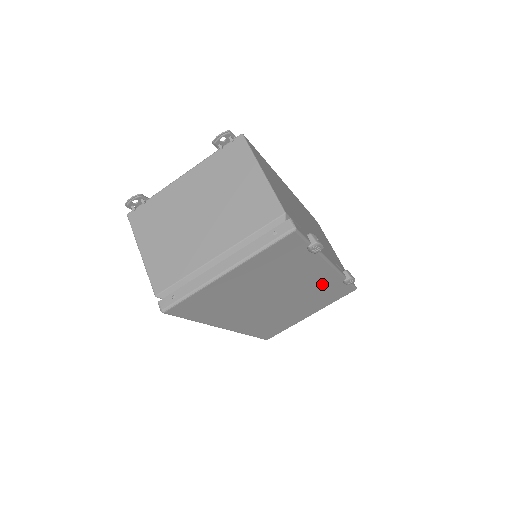
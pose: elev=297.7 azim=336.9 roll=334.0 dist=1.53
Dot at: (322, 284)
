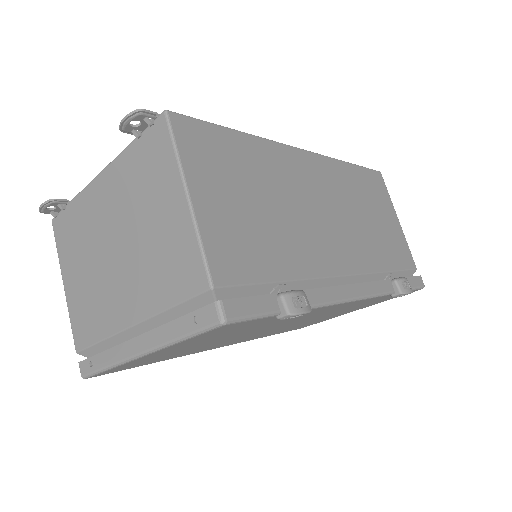
Dot at: occluded
